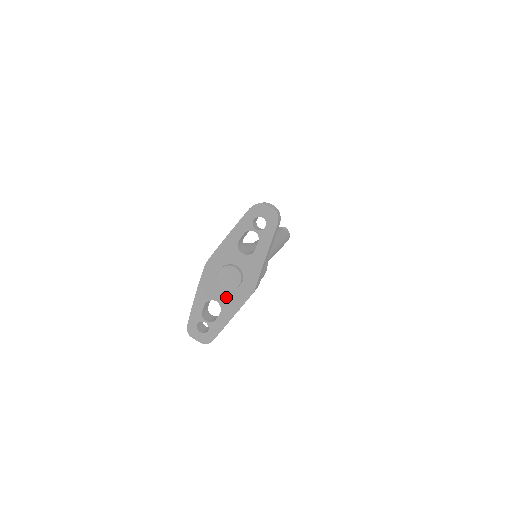
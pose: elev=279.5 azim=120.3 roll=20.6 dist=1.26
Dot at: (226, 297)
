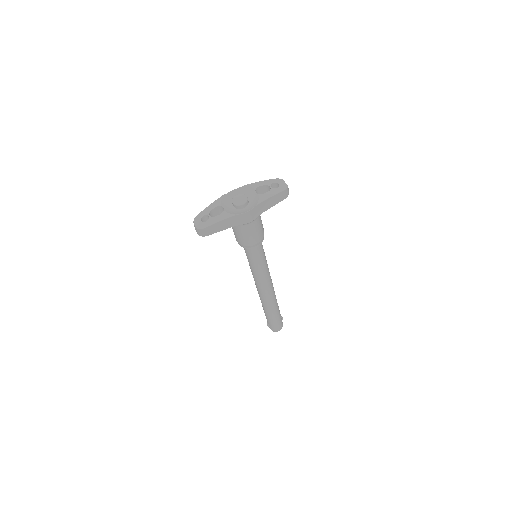
Dot at: (230, 210)
